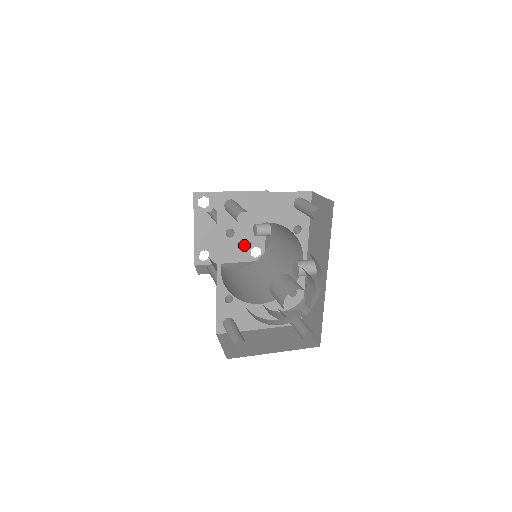
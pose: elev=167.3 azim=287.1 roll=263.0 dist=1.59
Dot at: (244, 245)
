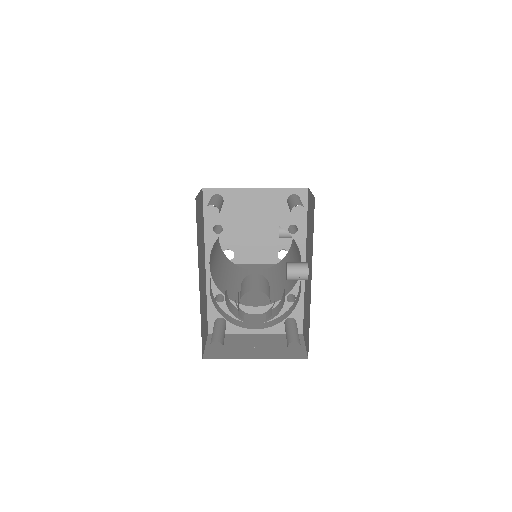
Dot at: (270, 247)
